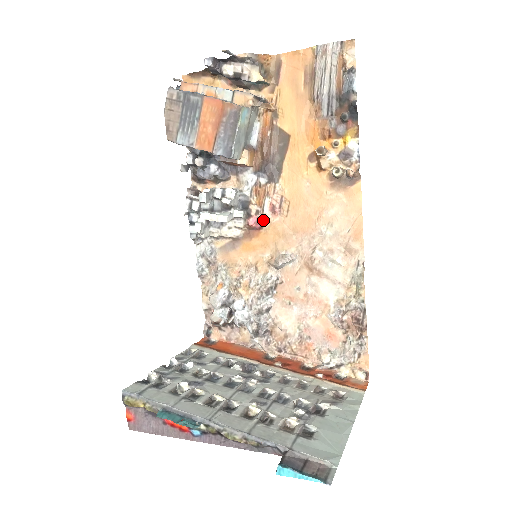
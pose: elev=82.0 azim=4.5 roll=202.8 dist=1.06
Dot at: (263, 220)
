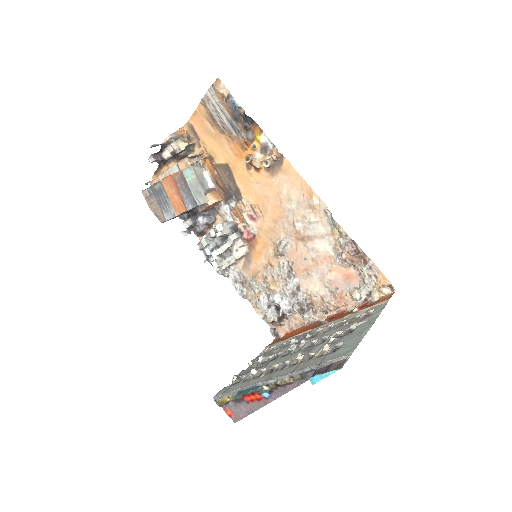
Dot at: (251, 230)
